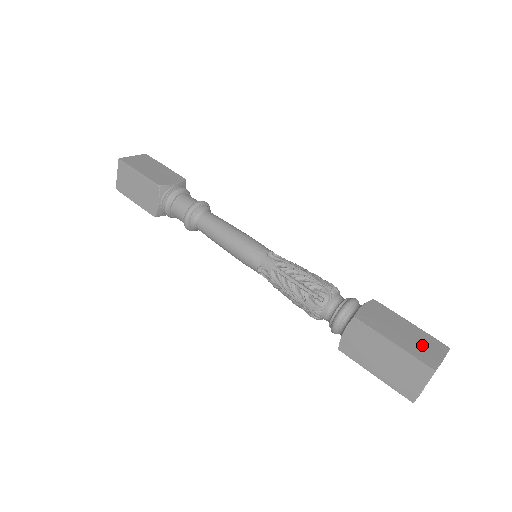
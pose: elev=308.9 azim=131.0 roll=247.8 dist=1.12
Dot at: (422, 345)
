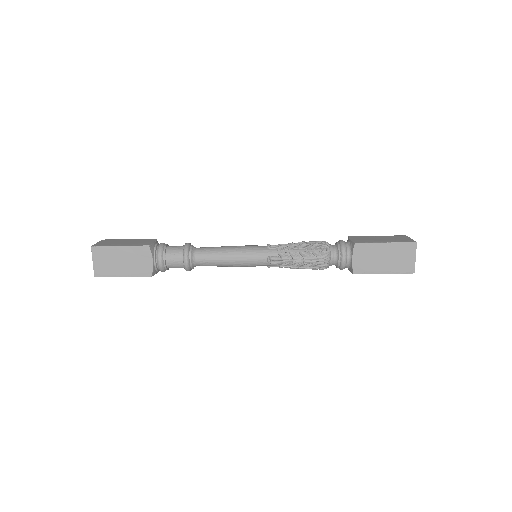
Dot at: occluded
